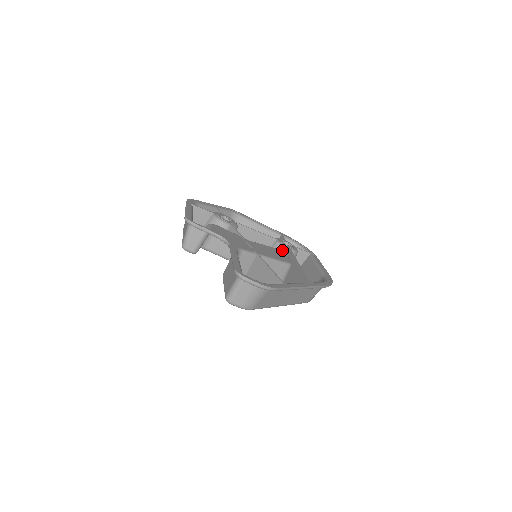
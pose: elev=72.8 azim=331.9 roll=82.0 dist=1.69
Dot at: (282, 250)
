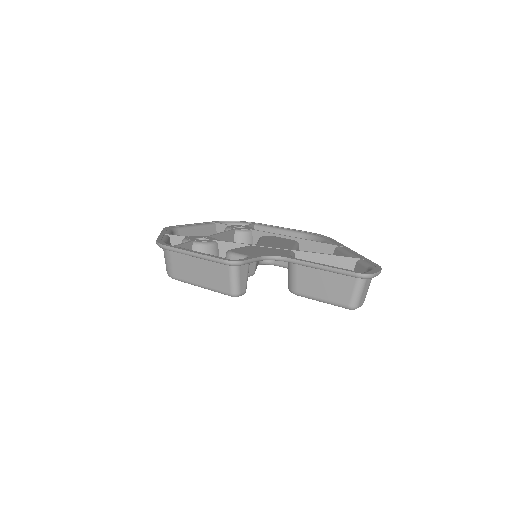
Dot at: (248, 236)
